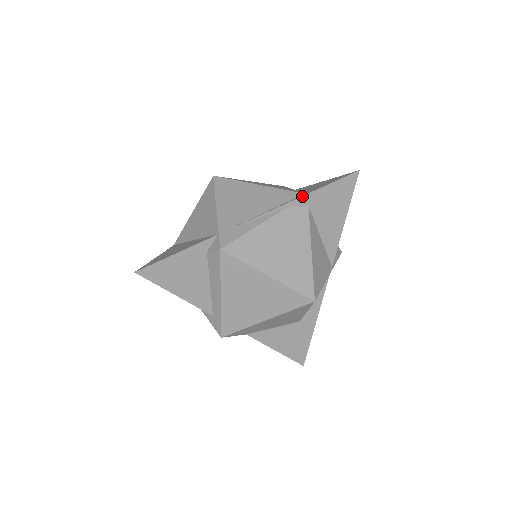
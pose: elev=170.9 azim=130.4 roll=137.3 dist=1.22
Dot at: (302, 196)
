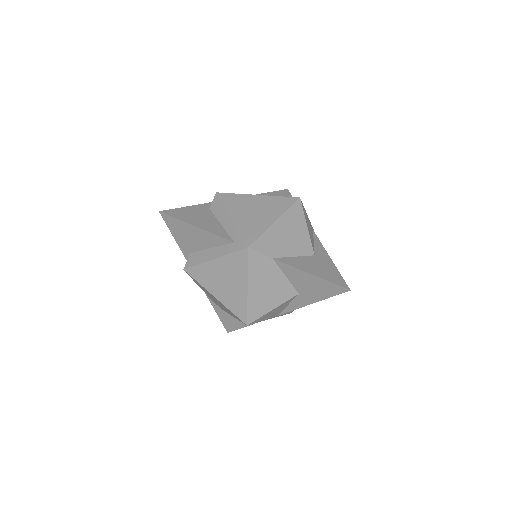
Dot at: (259, 194)
